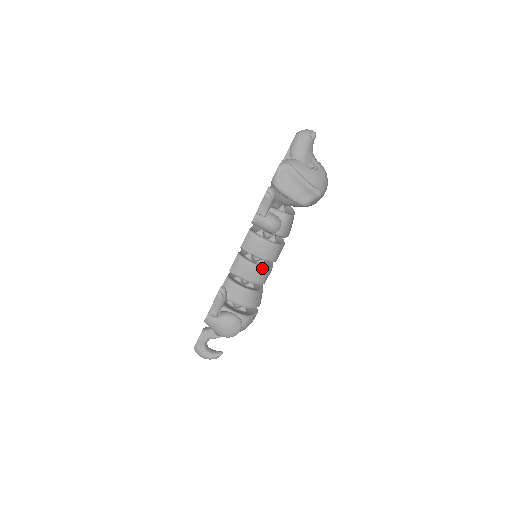
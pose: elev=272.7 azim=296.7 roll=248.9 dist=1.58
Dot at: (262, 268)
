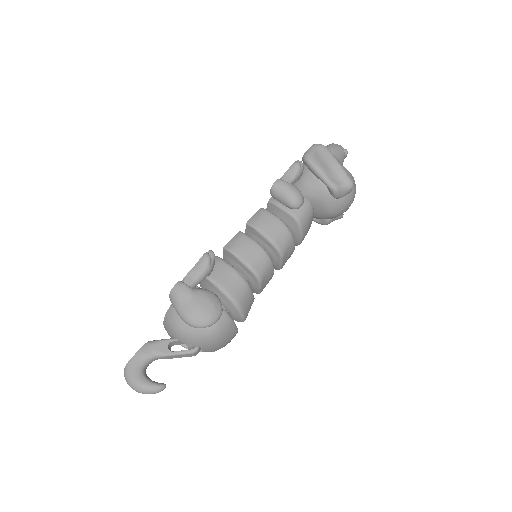
Dot at: (266, 253)
